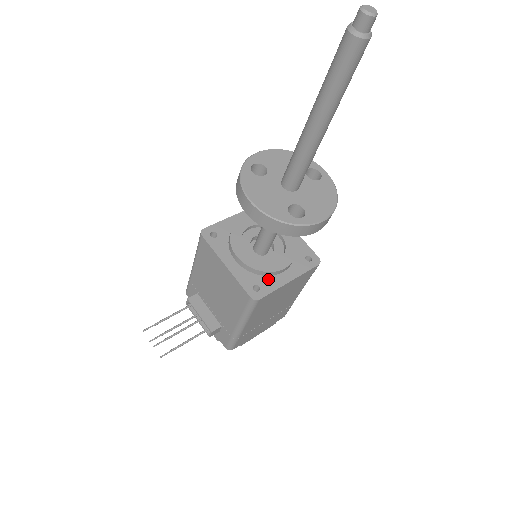
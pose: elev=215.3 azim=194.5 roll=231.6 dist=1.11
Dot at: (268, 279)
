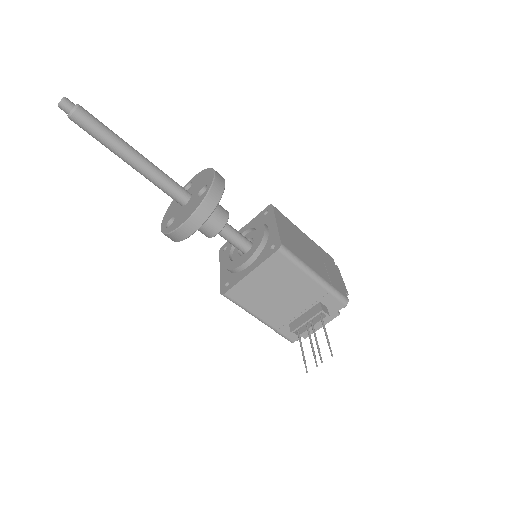
Dot at: (270, 239)
